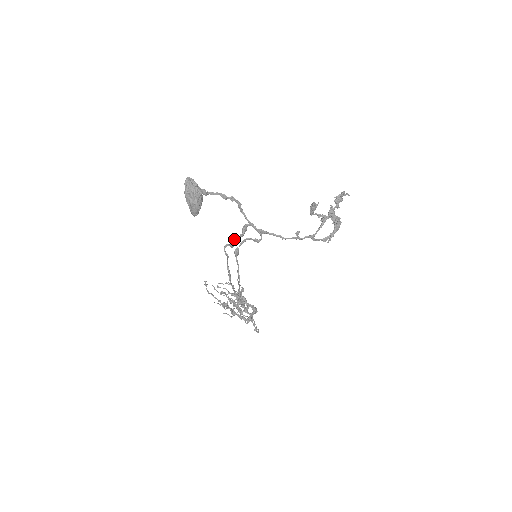
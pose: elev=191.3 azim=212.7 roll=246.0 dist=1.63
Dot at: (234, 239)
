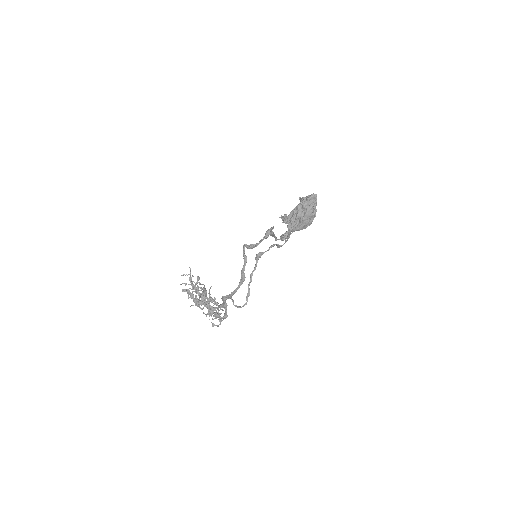
Dot at: (260, 242)
